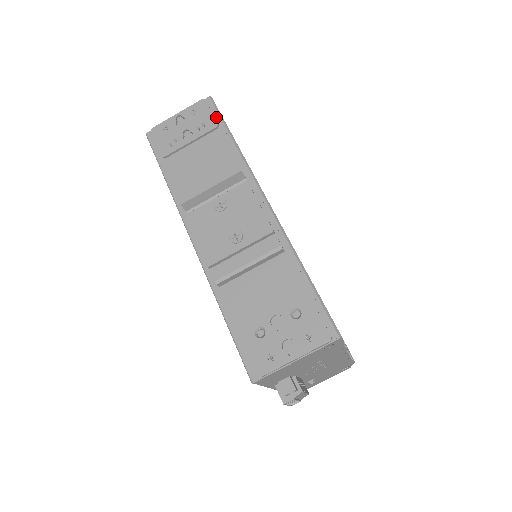
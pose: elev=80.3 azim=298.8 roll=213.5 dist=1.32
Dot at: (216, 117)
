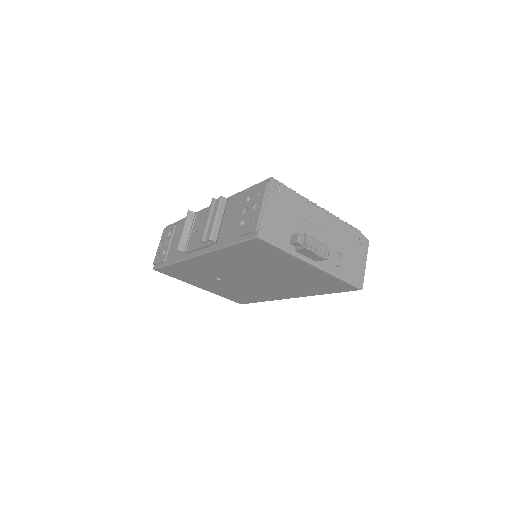
Dot at: occluded
